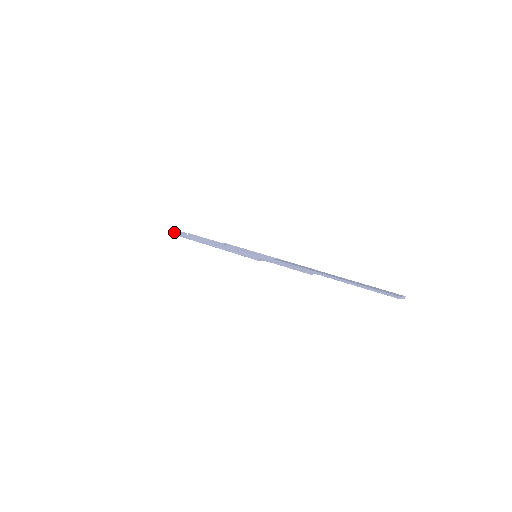
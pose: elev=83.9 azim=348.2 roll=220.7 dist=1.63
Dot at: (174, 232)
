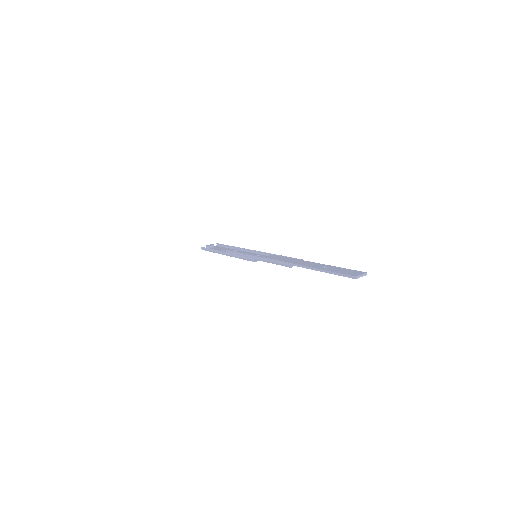
Dot at: (201, 248)
